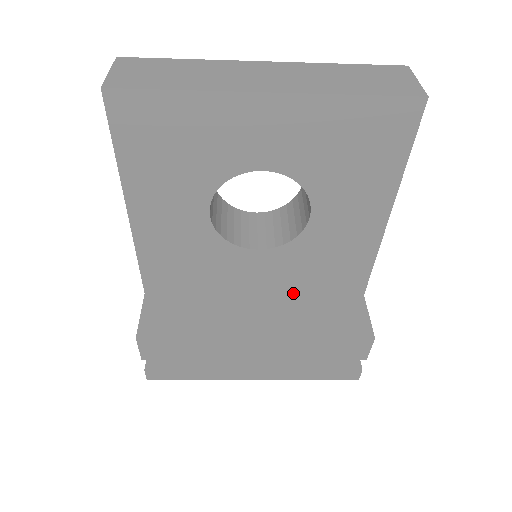
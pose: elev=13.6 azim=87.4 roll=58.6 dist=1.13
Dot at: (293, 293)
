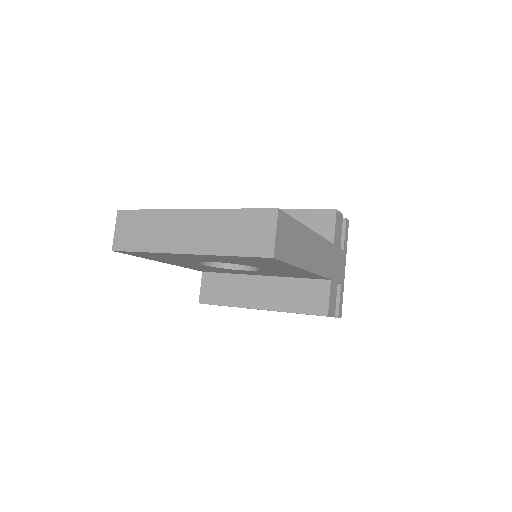
Dot at: (284, 277)
